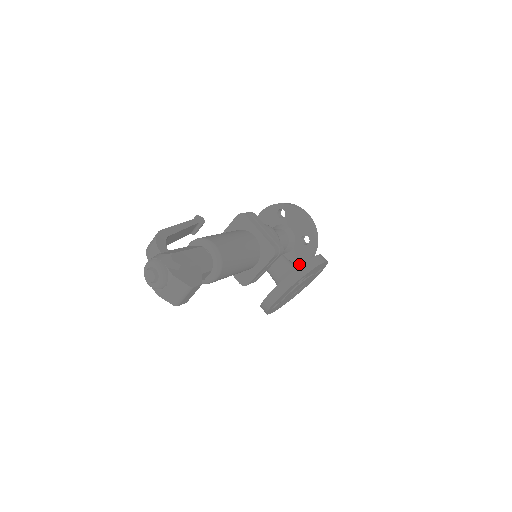
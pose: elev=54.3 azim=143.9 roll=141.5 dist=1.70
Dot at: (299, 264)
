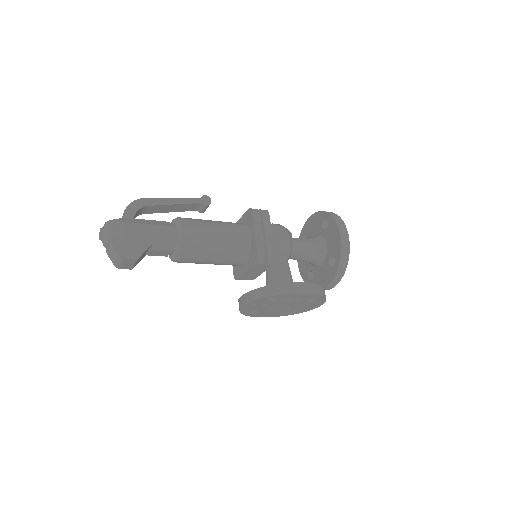
Dot at: (321, 284)
